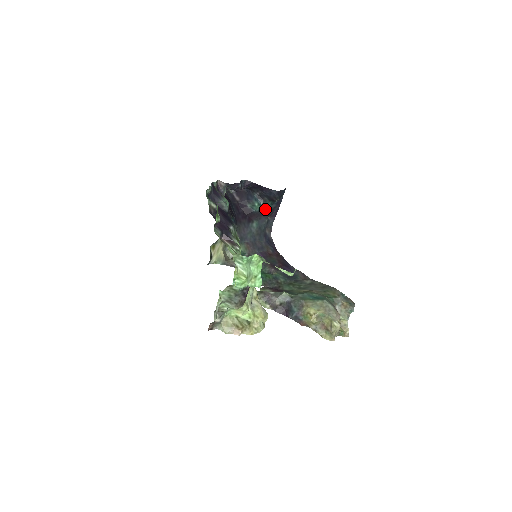
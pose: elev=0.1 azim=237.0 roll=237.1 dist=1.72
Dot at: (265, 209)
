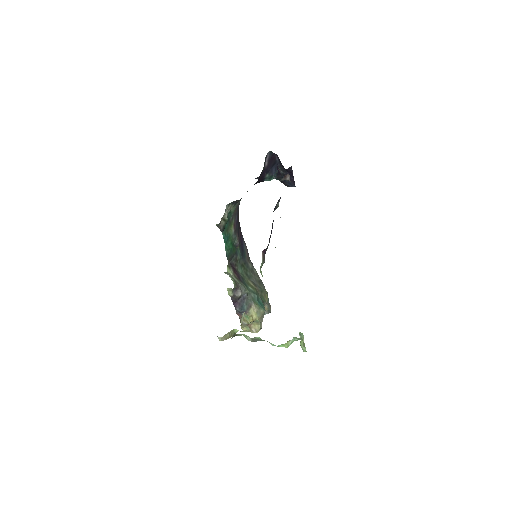
Dot at: occluded
